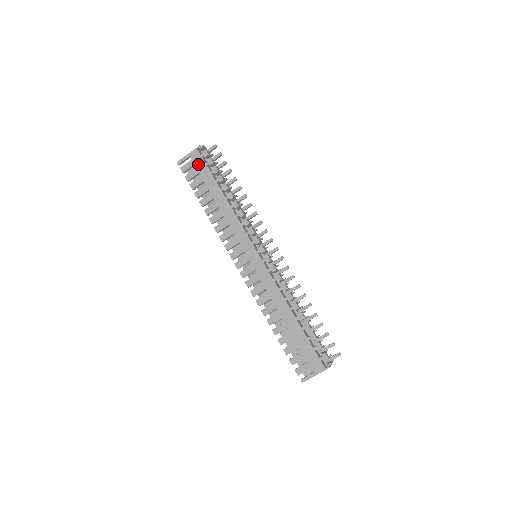
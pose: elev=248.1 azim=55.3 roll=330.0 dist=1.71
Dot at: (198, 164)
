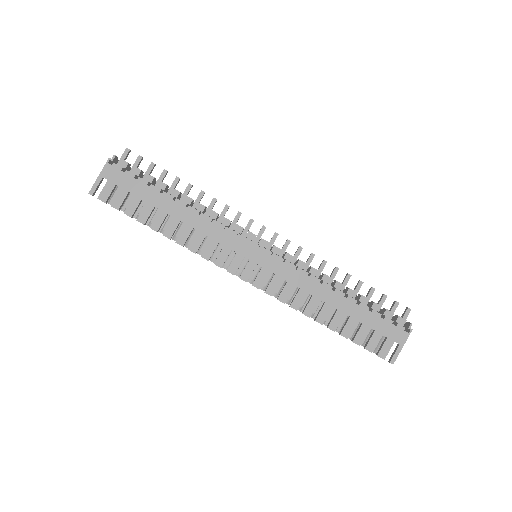
Dot at: (121, 182)
